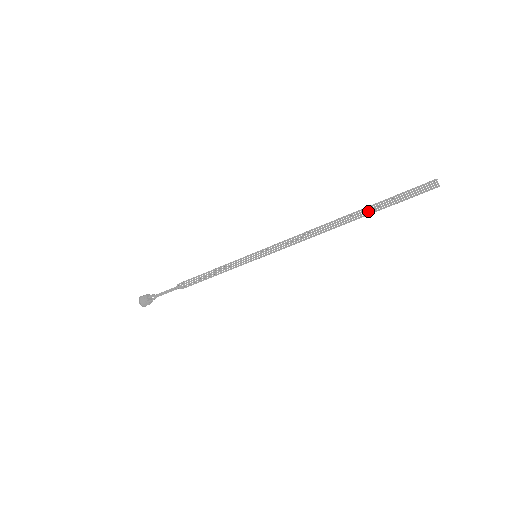
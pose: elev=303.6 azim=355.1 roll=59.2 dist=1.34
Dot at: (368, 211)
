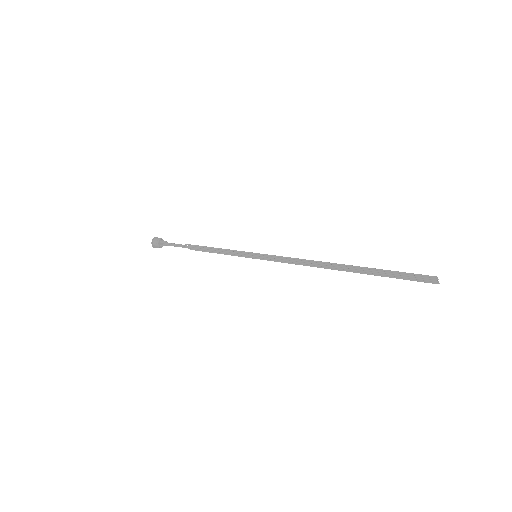
Dot at: (365, 271)
